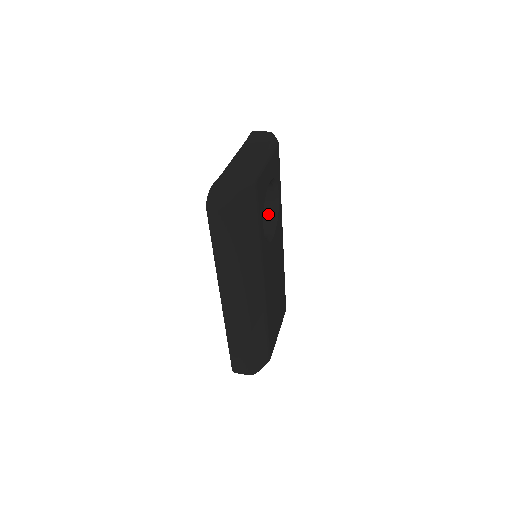
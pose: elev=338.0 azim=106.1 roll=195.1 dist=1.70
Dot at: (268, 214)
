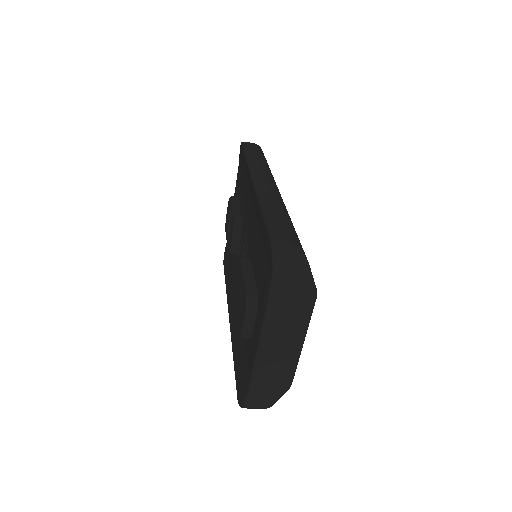
Dot at: occluded
